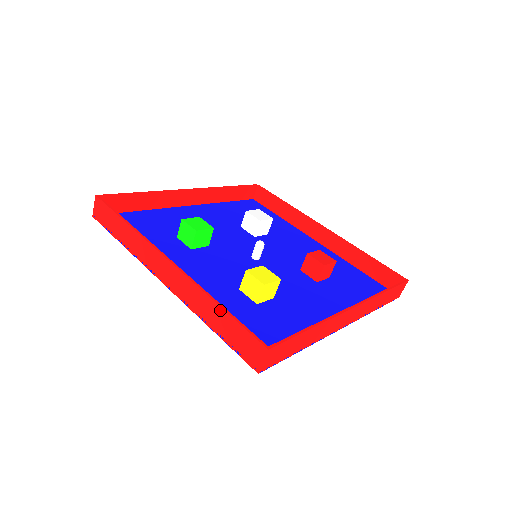
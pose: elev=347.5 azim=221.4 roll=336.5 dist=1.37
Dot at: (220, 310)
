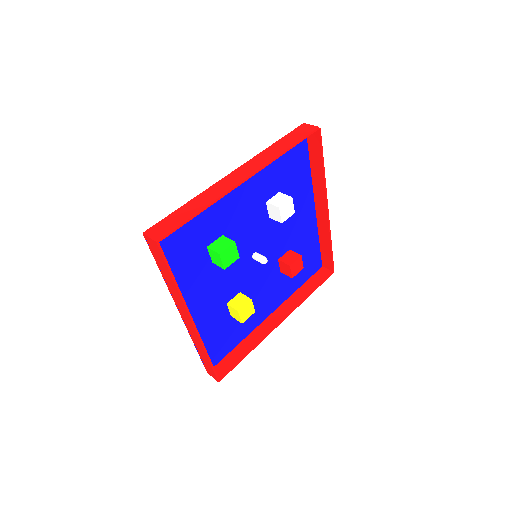
Dot at: (207, 359)
